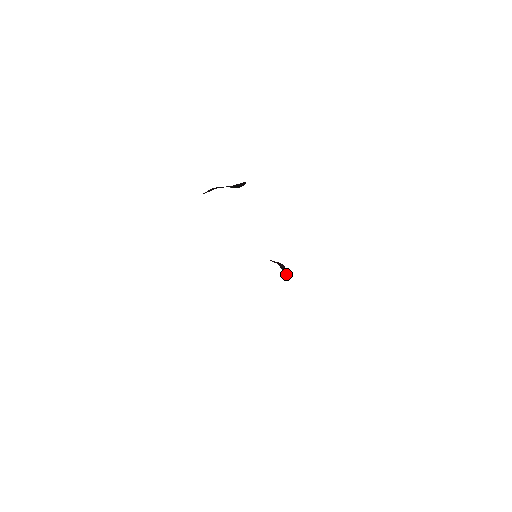
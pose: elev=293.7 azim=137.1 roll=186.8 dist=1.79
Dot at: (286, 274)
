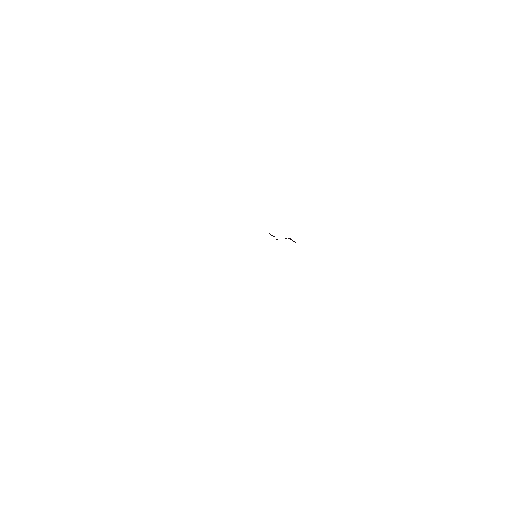
Dot at: occluded
